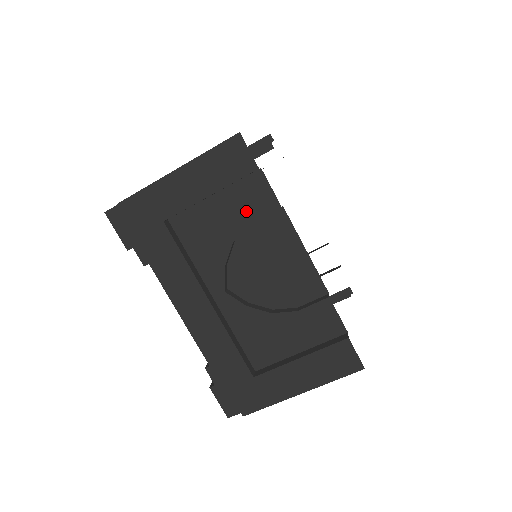
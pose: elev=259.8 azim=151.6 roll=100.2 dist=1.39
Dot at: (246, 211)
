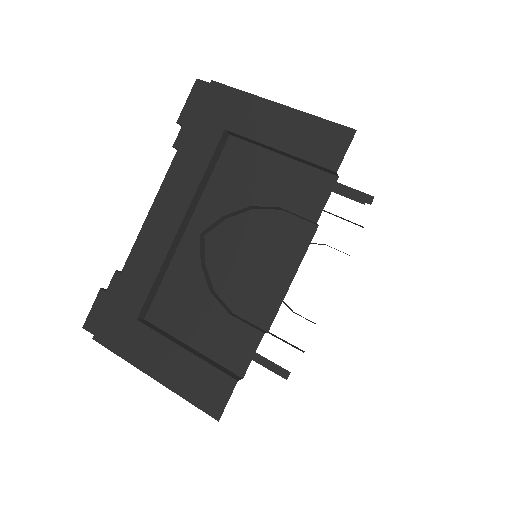
Dot at: (289, 195)
